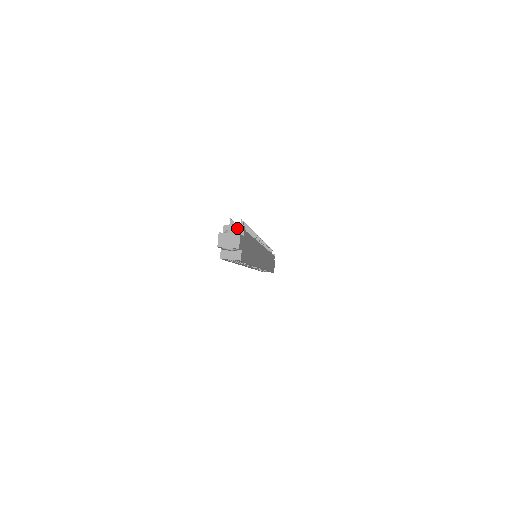
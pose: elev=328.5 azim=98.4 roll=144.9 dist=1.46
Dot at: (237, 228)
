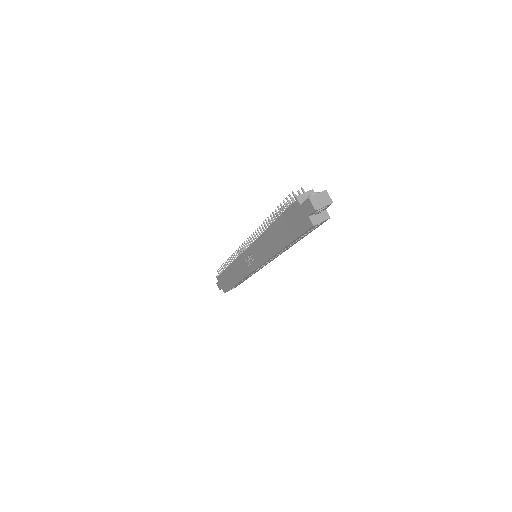
Dot at: (308, 193)
